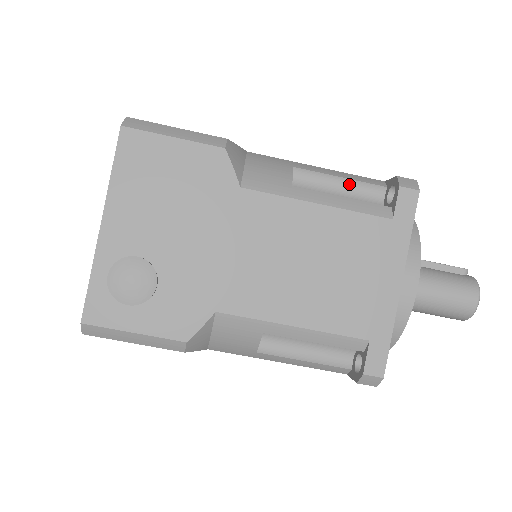
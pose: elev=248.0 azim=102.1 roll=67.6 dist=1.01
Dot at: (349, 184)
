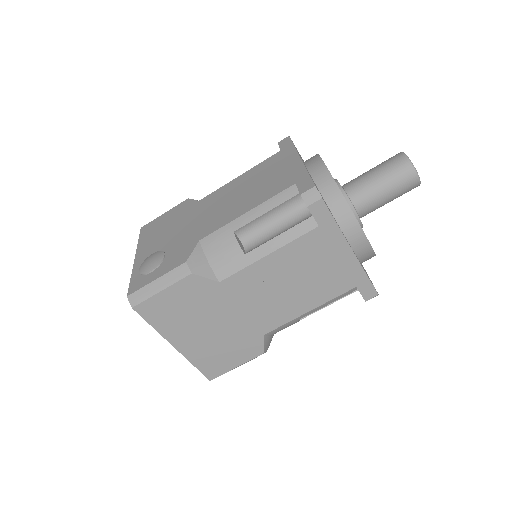
Dot at: occluded
